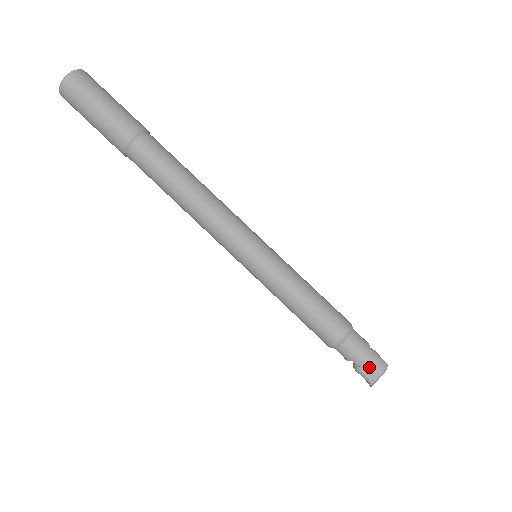
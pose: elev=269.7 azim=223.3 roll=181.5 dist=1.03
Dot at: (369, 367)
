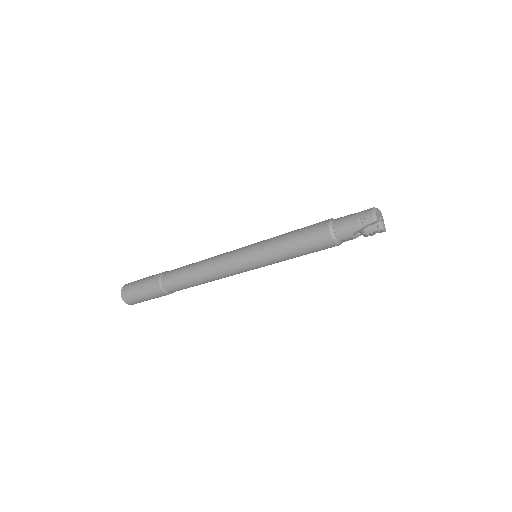
Dot at: (362, 223)
